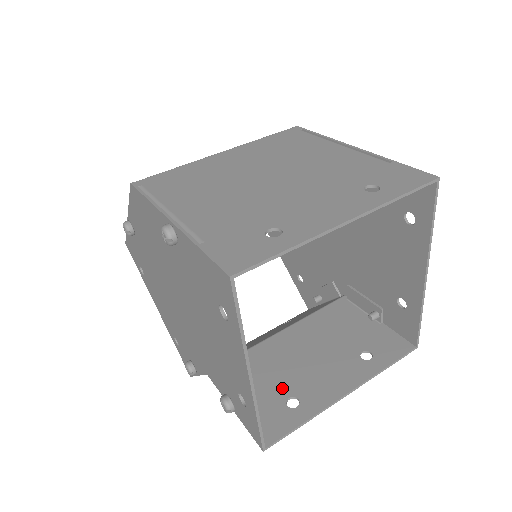
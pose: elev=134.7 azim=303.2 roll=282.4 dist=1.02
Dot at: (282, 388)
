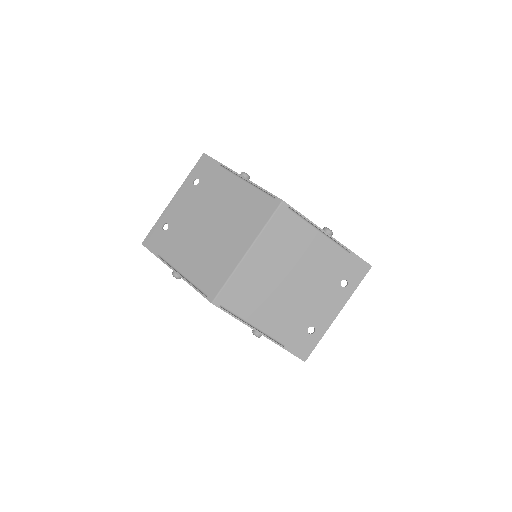
Dot at: occluded
